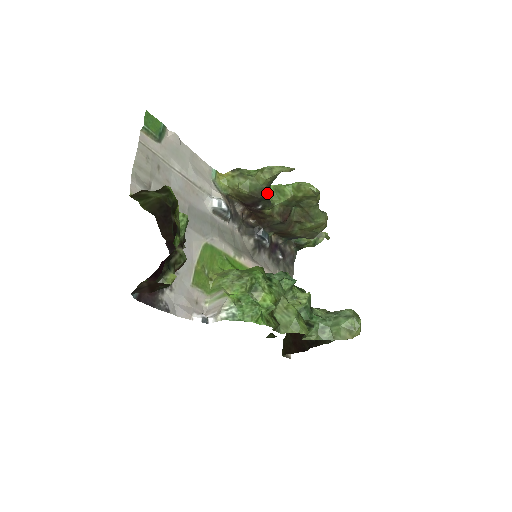
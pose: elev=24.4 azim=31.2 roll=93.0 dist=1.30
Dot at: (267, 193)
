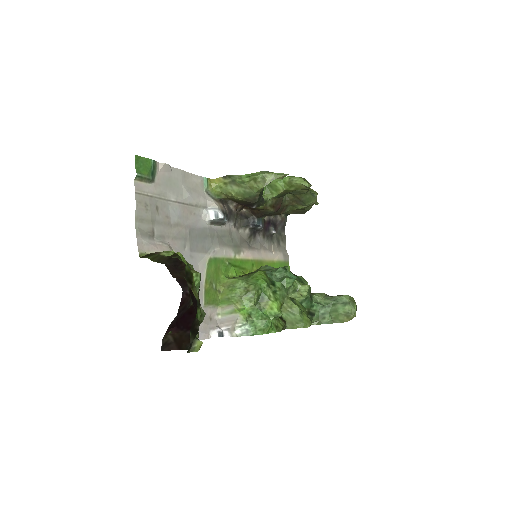
Dot at: (260, 194)
